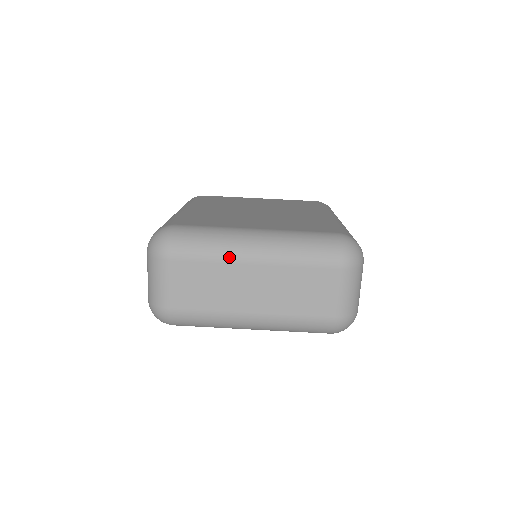
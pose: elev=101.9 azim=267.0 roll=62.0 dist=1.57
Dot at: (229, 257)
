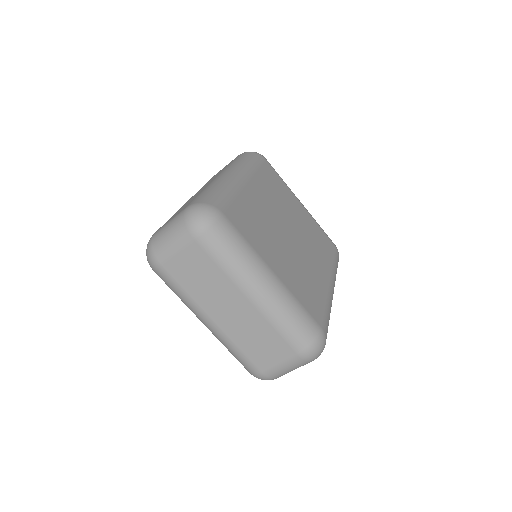
Dot at: (236, 279)
